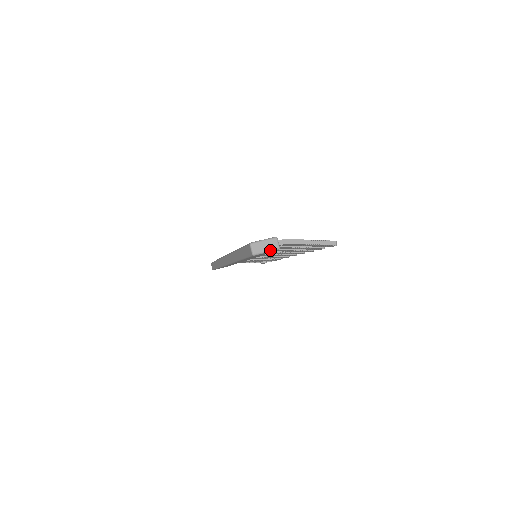
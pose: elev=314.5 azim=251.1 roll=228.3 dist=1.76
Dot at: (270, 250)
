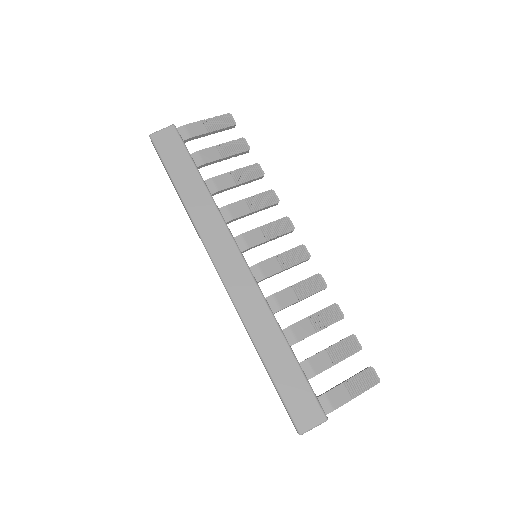
Dot at: occluded
